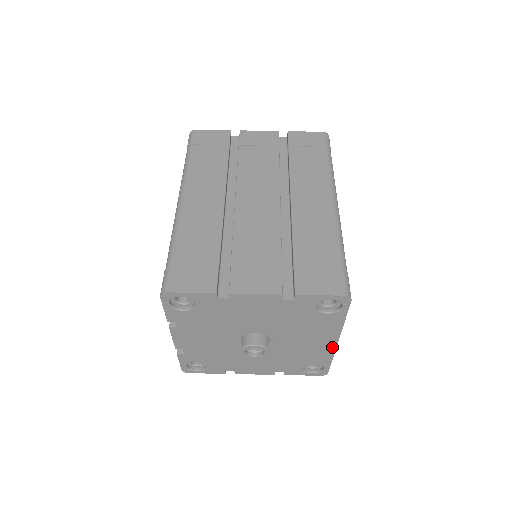
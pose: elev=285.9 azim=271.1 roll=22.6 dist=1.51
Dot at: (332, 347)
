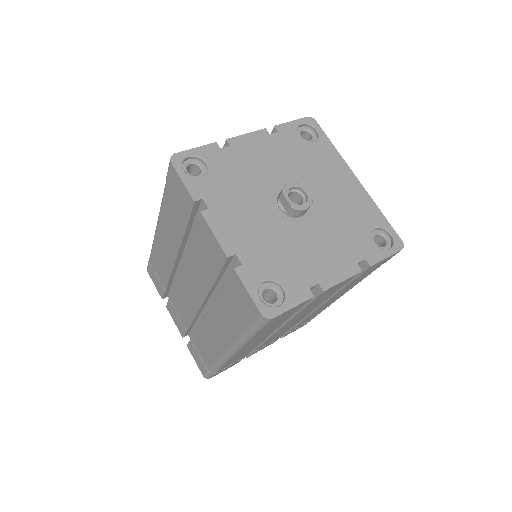
Dot at: (361, 189)
